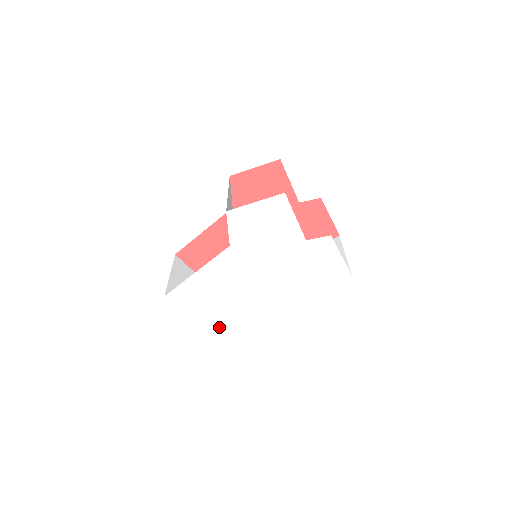
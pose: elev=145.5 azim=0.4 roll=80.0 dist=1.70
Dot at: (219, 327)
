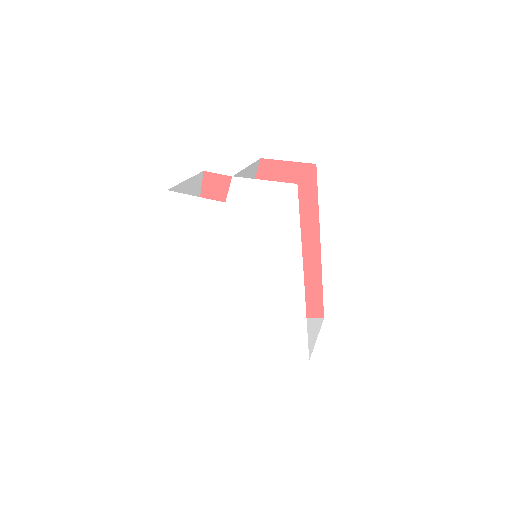
Dot at: (282, 345)
